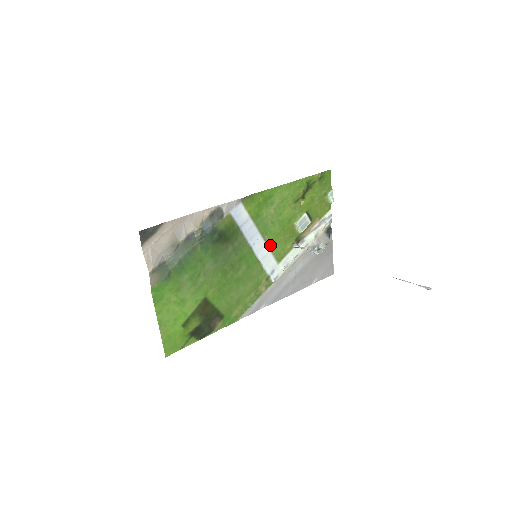
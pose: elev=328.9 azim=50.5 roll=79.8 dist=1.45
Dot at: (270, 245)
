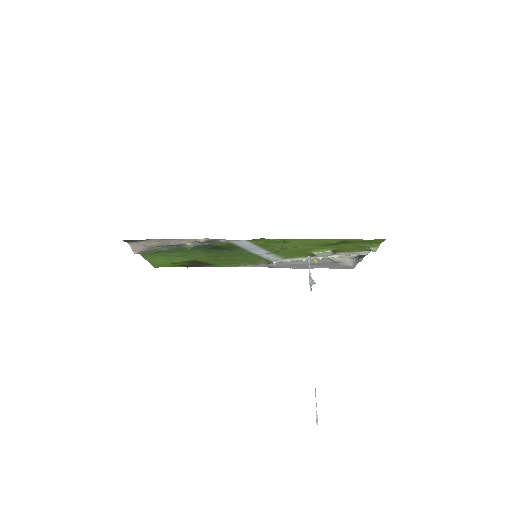
Dot at: (276, 254)
